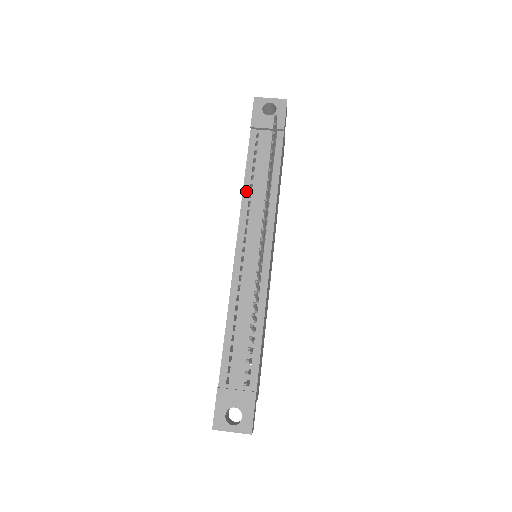
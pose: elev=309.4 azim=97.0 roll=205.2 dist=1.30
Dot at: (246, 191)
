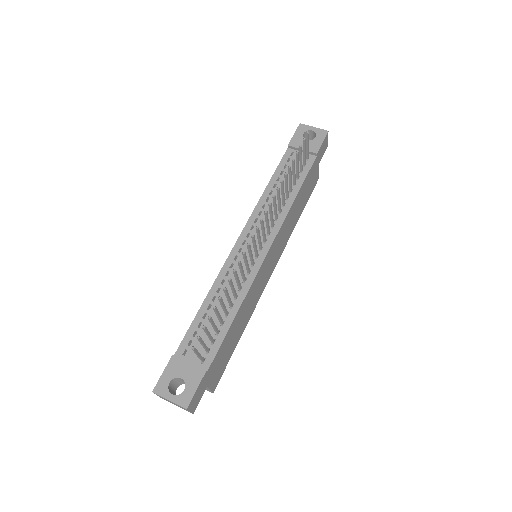
Dot at: (265, 195)
